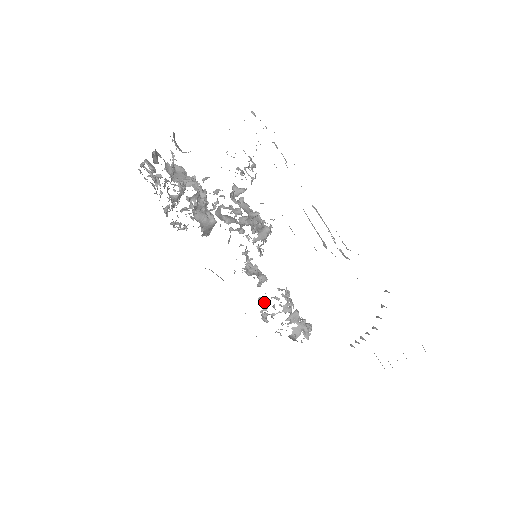
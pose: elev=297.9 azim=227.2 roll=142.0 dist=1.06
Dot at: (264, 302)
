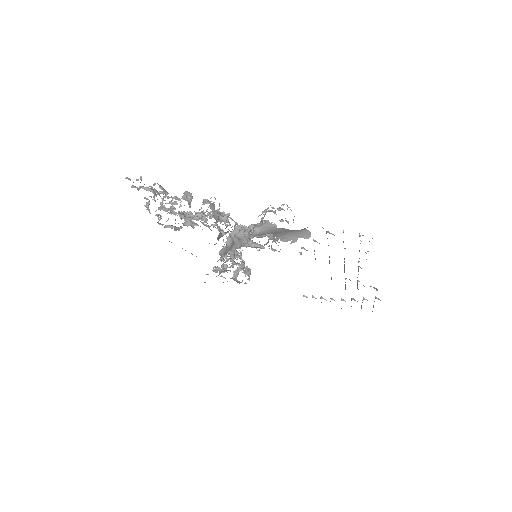
Dot at: occluded
